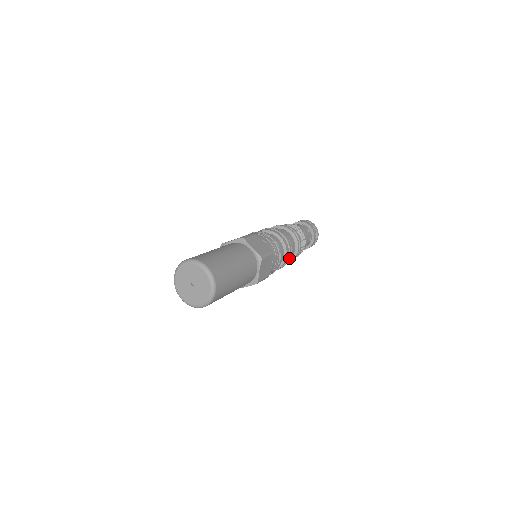
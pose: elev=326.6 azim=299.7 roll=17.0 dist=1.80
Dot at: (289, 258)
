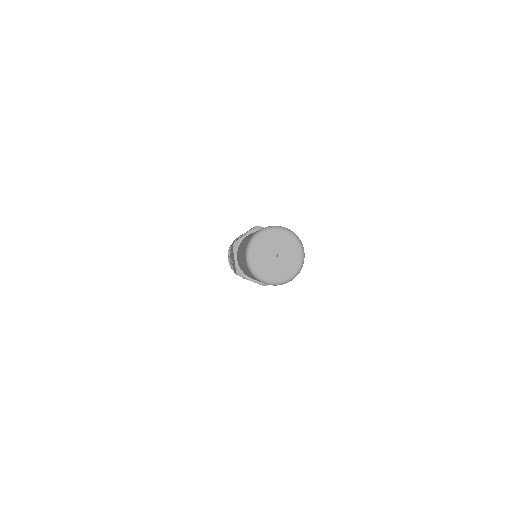
Dot at: occluded
